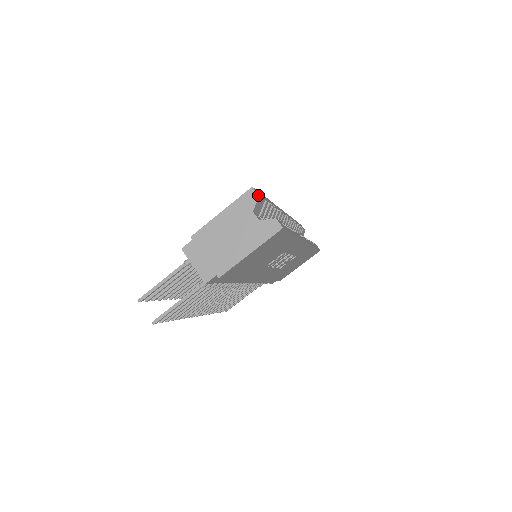
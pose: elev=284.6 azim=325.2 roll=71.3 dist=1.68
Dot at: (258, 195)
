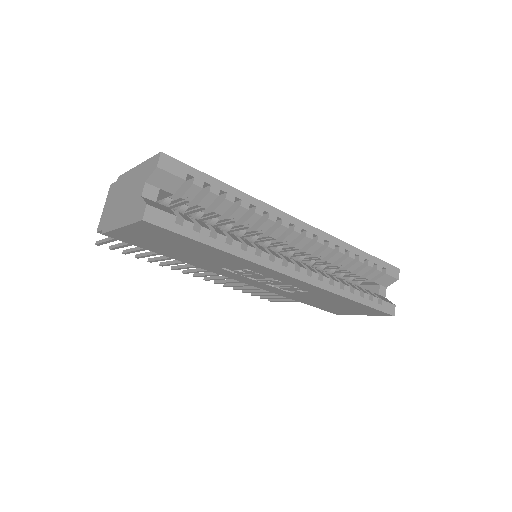
Dot at: (157, 165)
